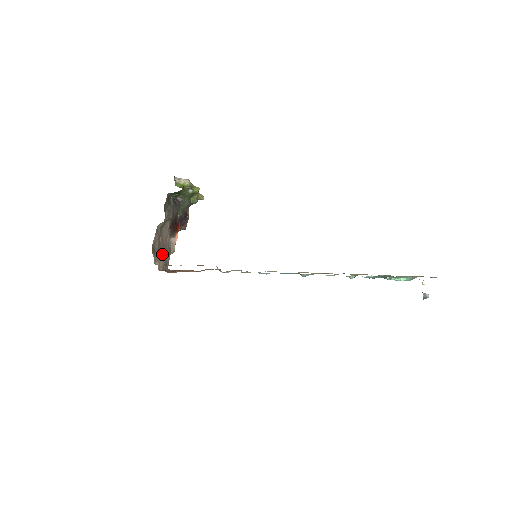
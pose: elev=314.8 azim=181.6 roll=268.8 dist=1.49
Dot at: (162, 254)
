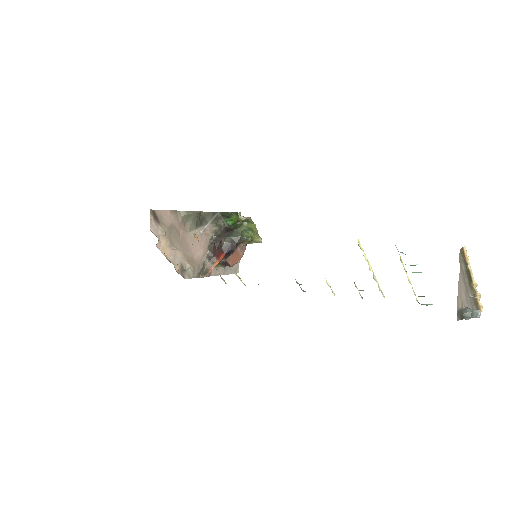
Dot at: (177, 248)
